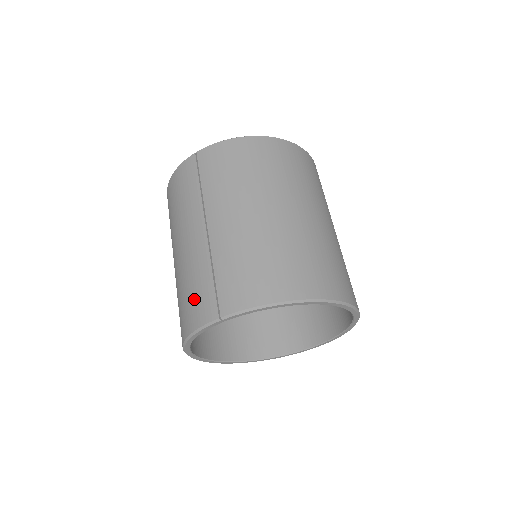
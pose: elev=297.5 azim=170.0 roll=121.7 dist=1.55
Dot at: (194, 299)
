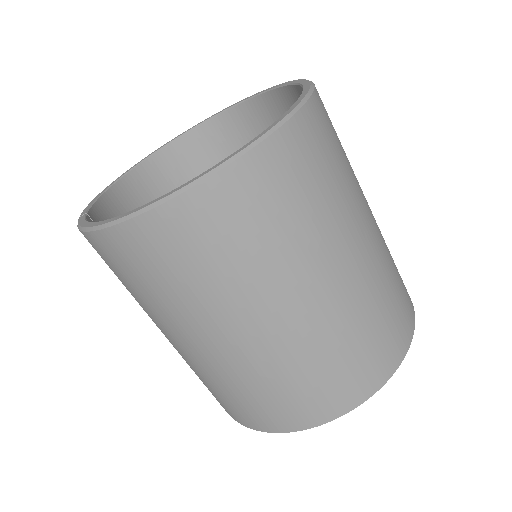
Dot at: occluded
